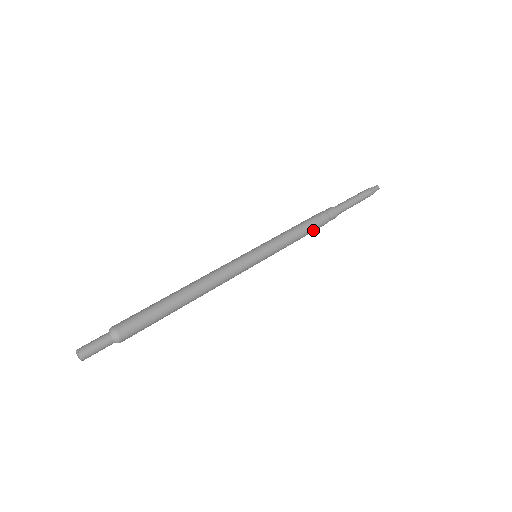
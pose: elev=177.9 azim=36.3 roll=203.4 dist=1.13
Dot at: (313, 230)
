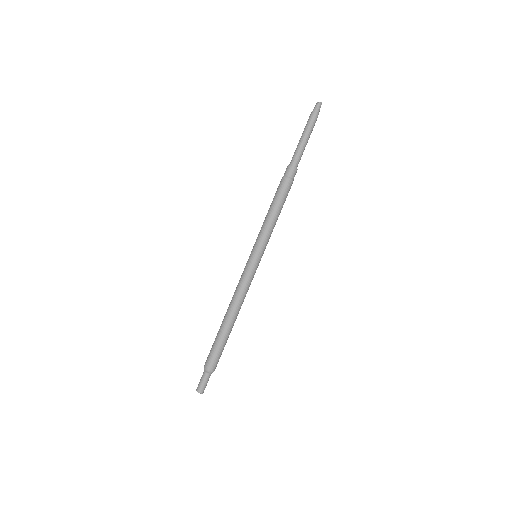
Dot at: (285, 200)
